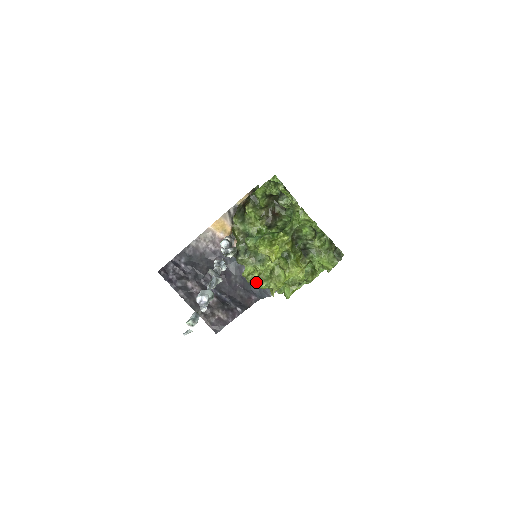
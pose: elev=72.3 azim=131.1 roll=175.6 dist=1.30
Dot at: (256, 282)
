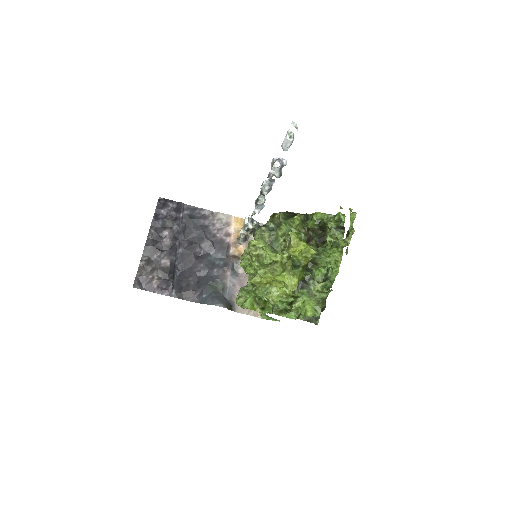
Dot at: (245, 262)
